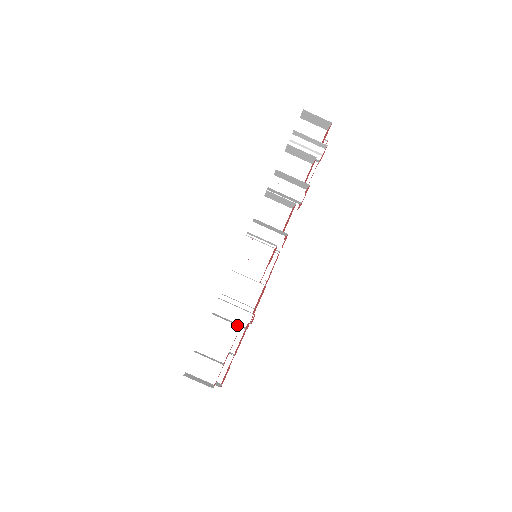
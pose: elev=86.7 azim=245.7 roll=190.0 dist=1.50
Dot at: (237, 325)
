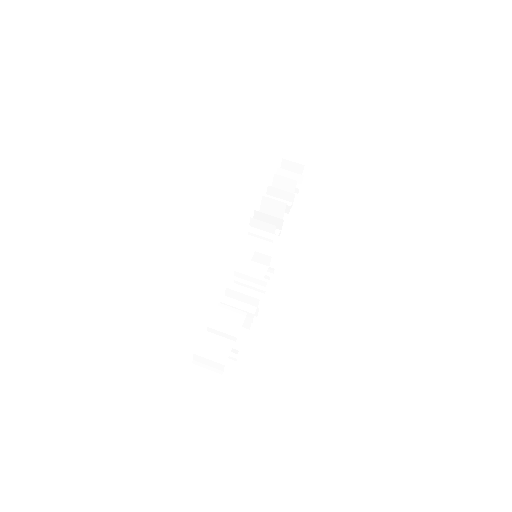
Dot at: occluded
